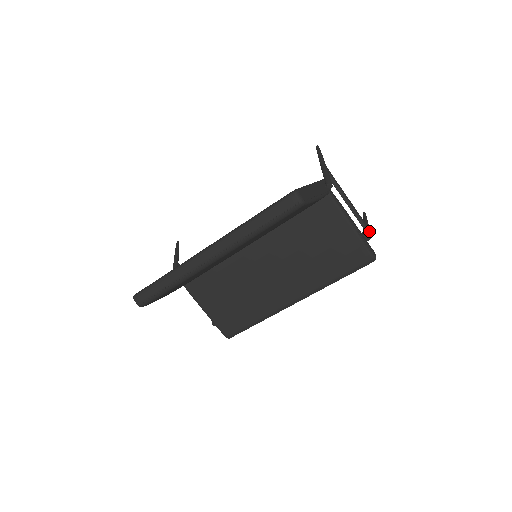
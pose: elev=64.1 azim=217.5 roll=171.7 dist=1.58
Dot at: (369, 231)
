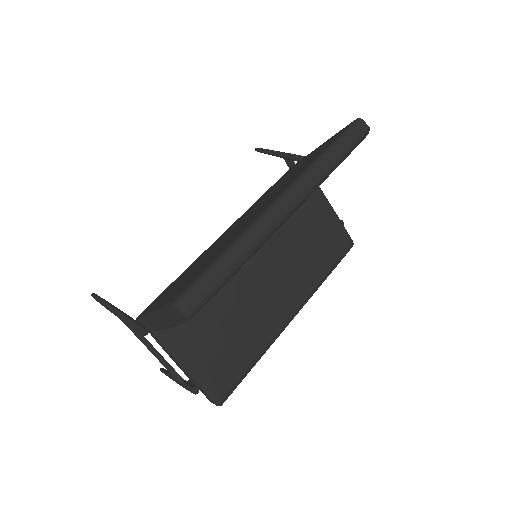
Dot at: occluded
